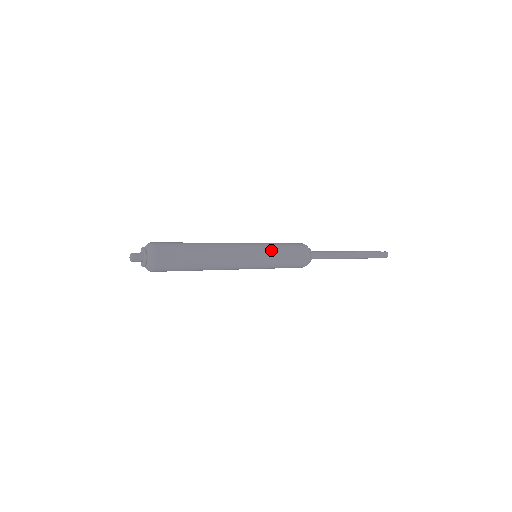
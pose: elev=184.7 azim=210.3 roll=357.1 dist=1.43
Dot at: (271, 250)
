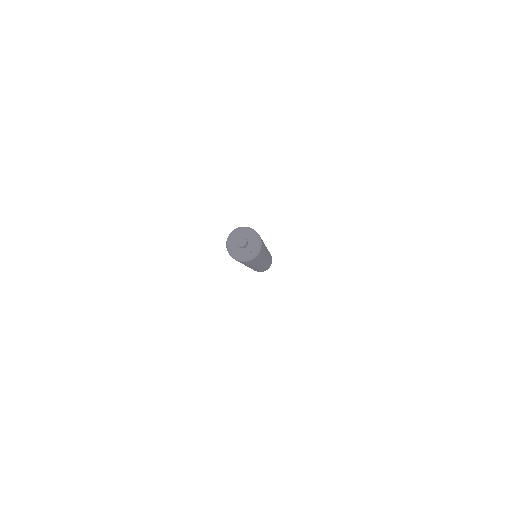
Dot at: occluded
